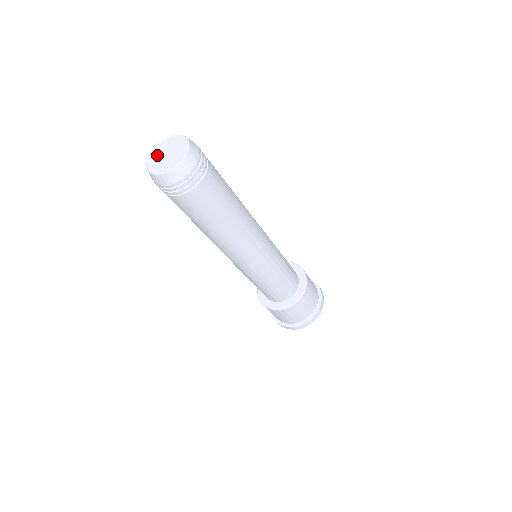
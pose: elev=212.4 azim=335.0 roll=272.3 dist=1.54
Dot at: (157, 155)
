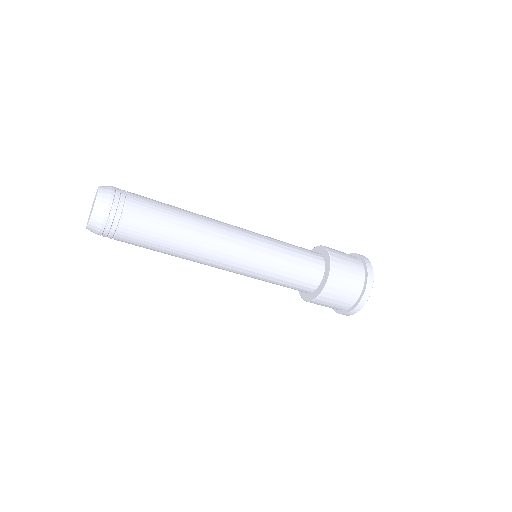
Dot at: occluded
